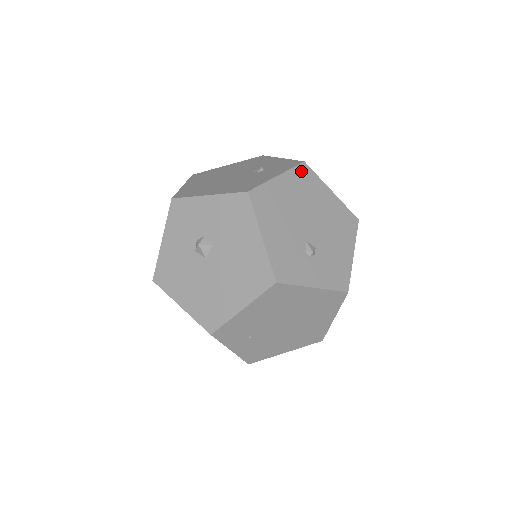
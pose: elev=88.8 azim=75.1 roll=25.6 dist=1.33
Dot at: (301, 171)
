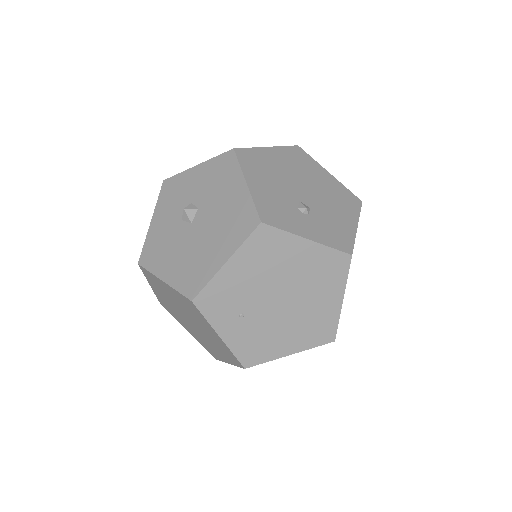
Dot at: (294, 151)
